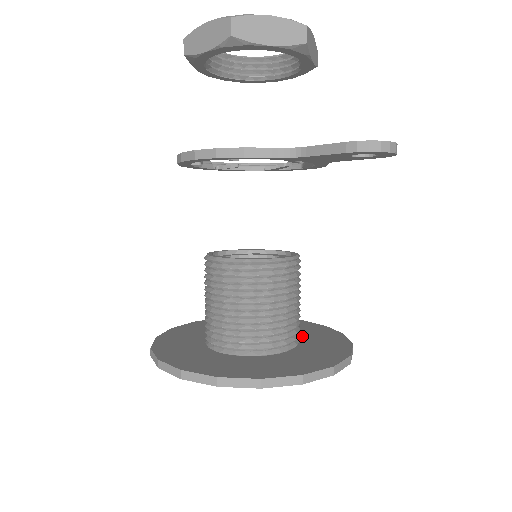
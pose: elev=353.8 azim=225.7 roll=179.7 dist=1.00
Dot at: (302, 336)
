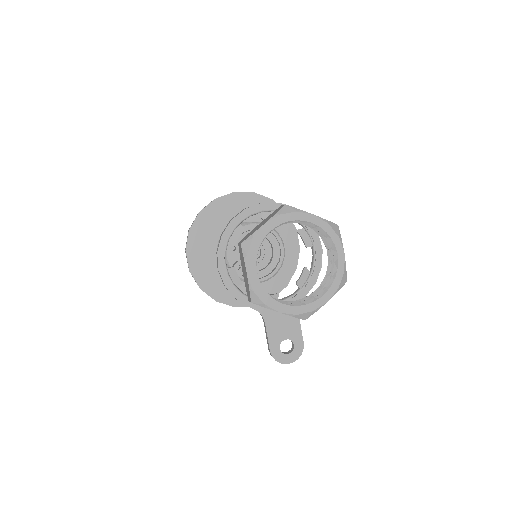
Dot at: occluded
